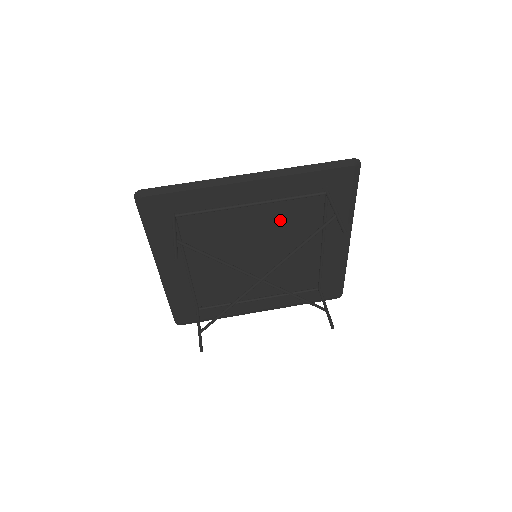
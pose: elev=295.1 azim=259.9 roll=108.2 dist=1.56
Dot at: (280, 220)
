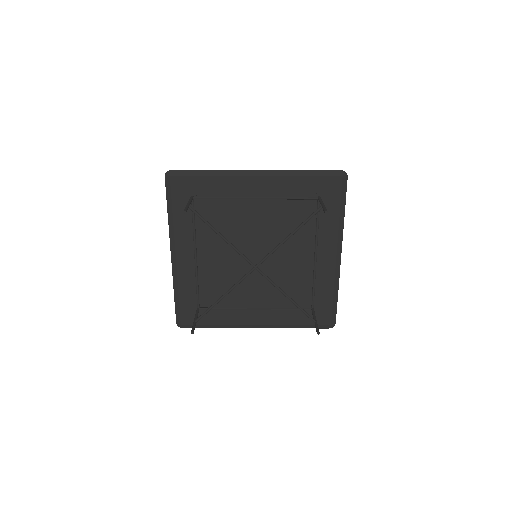
Dot at: (279, 221)
